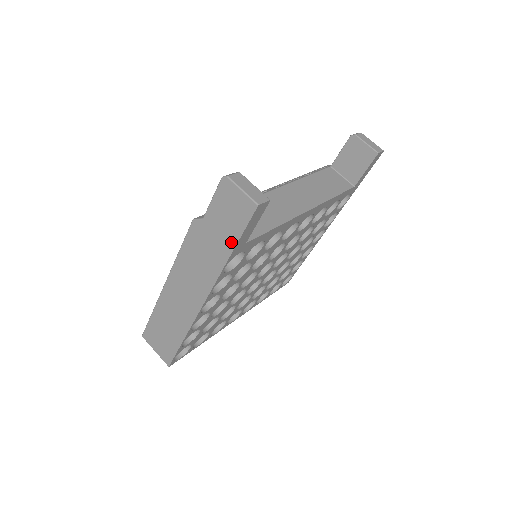
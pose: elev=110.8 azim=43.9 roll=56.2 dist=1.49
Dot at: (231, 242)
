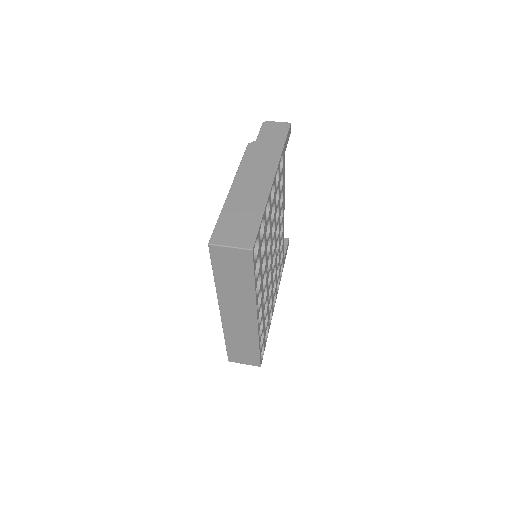
Dot at: (281, 141)
